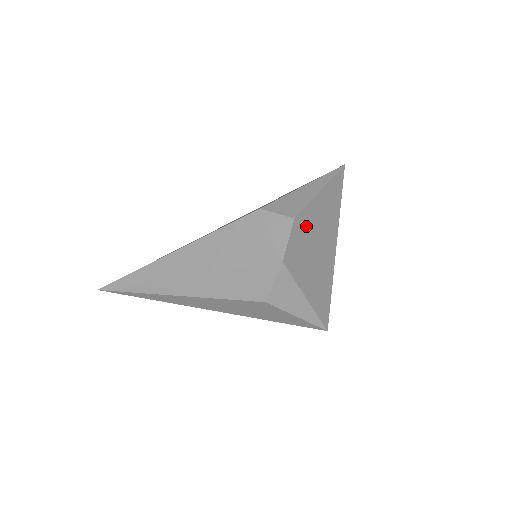
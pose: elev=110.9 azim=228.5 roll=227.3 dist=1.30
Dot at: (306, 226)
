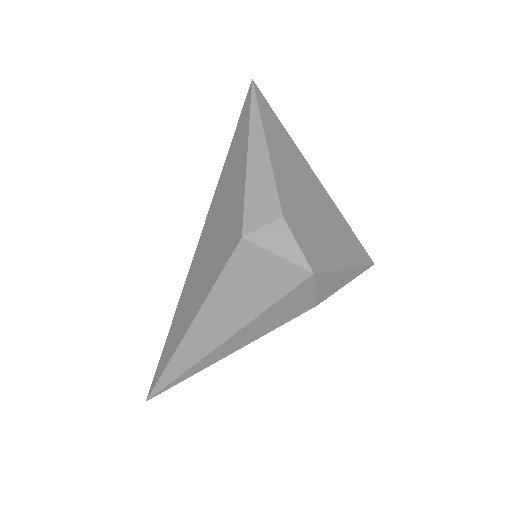
Dot at: (293, 205)
